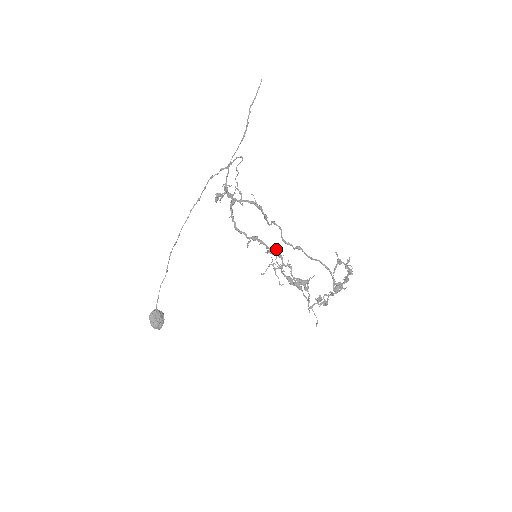
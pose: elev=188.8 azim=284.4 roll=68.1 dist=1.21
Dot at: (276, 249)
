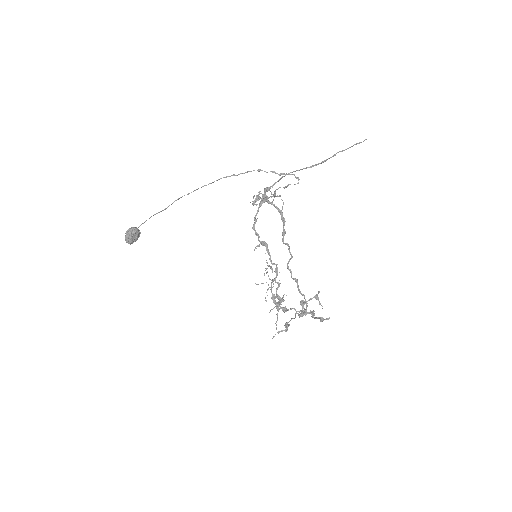
Dot at: occluded
